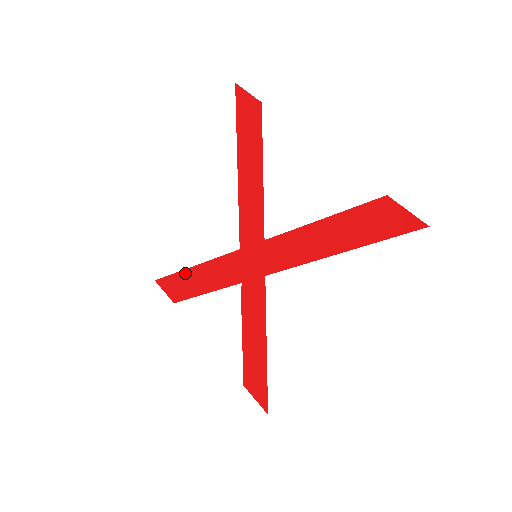
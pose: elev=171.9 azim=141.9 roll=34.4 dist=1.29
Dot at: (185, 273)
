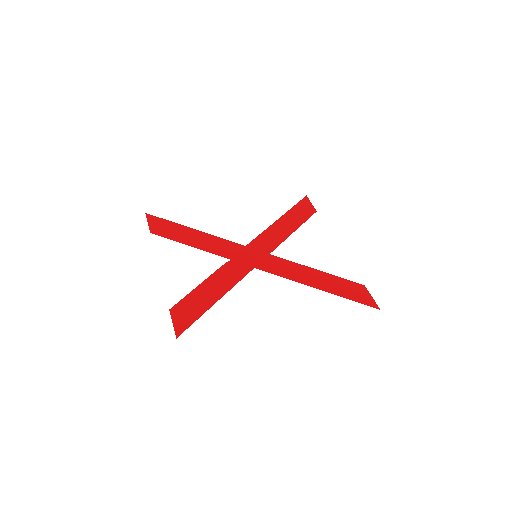
Dot at: (183, 227)
